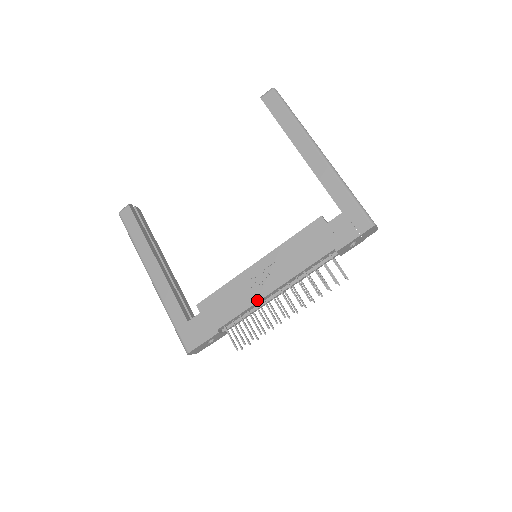
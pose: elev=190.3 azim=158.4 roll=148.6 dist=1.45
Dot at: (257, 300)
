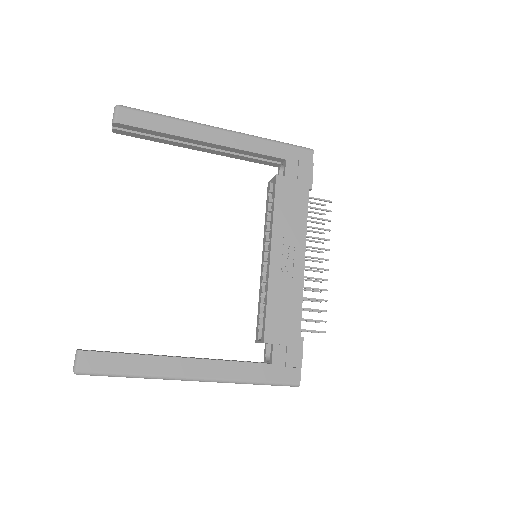
Dot at: (302, 280)
